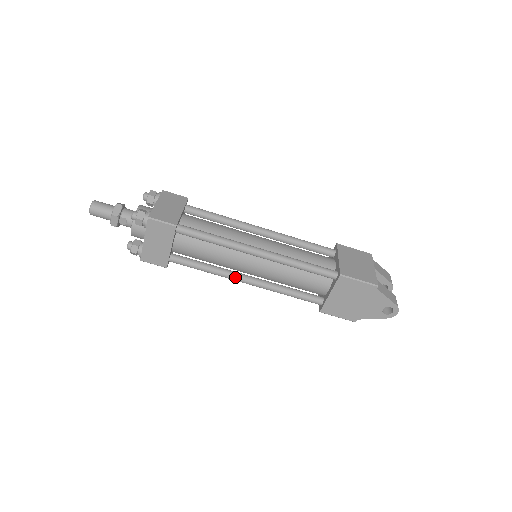
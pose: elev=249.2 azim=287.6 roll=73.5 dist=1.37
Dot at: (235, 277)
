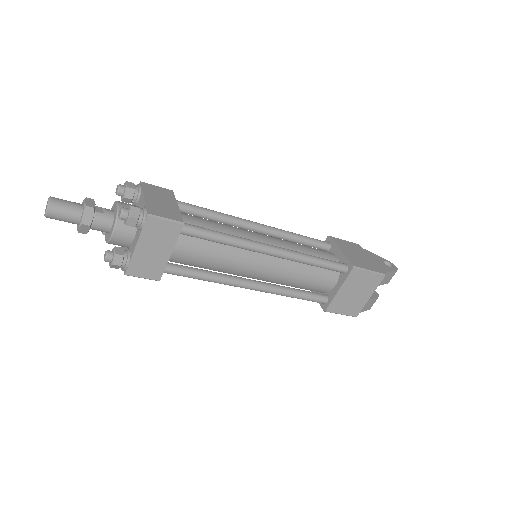
Dot at: occluded
